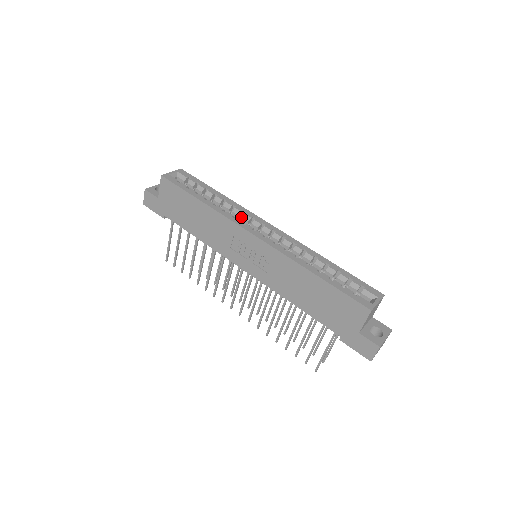
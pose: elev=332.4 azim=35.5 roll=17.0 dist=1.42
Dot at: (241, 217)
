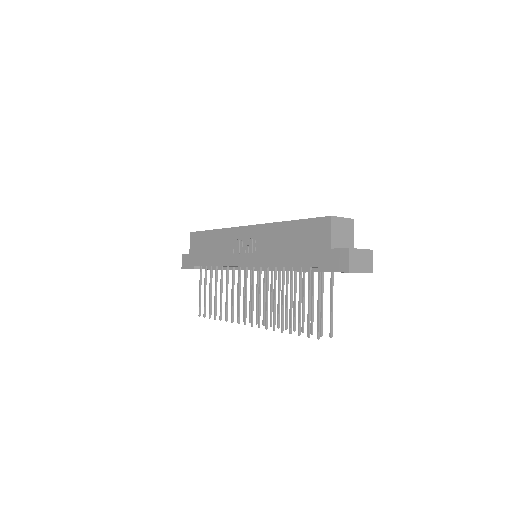
Dot at: occluded
